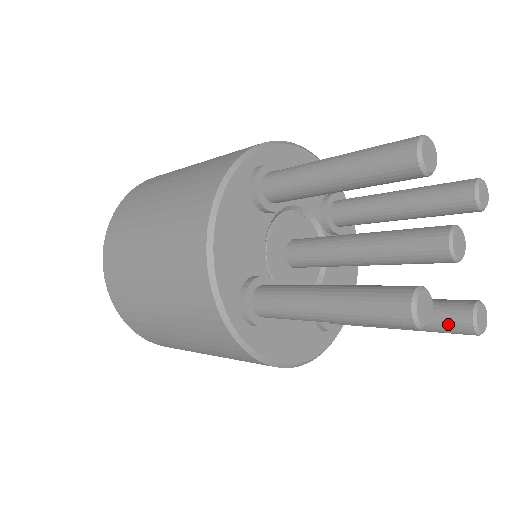
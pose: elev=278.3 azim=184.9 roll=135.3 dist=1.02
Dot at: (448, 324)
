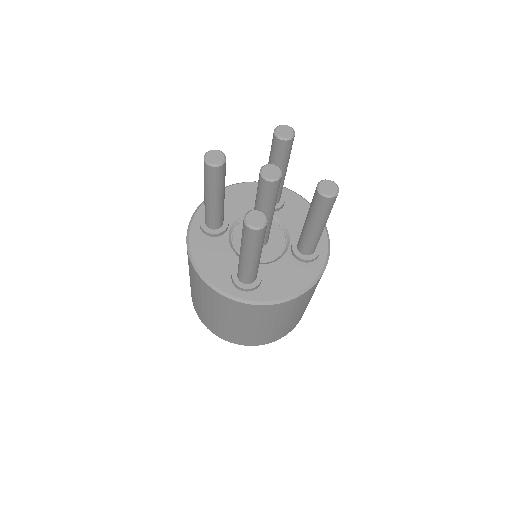
Dot at: occluded
